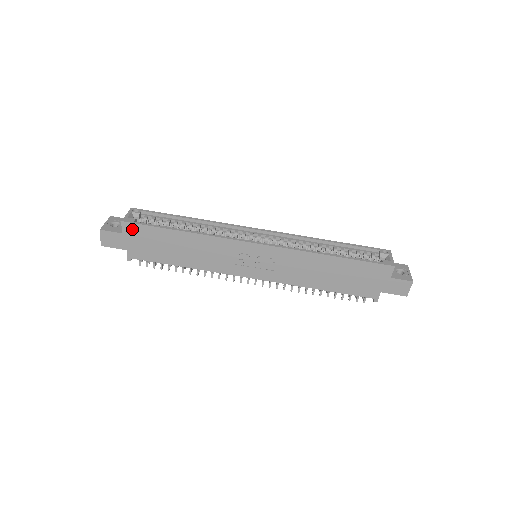
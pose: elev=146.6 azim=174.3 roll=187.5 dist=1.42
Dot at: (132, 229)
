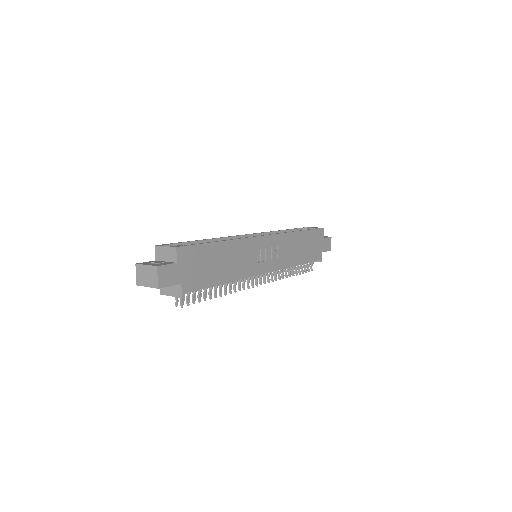
Dot at: (185, 254)
